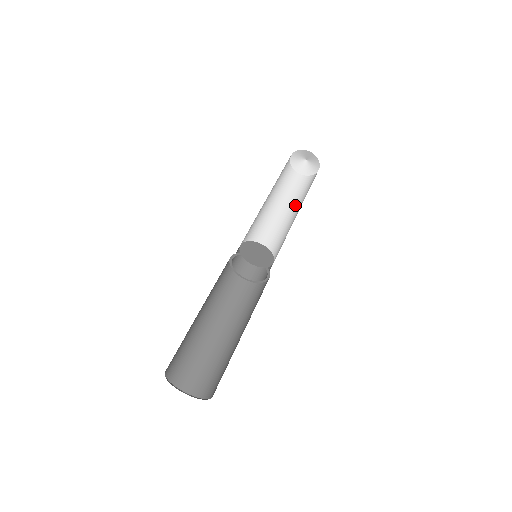
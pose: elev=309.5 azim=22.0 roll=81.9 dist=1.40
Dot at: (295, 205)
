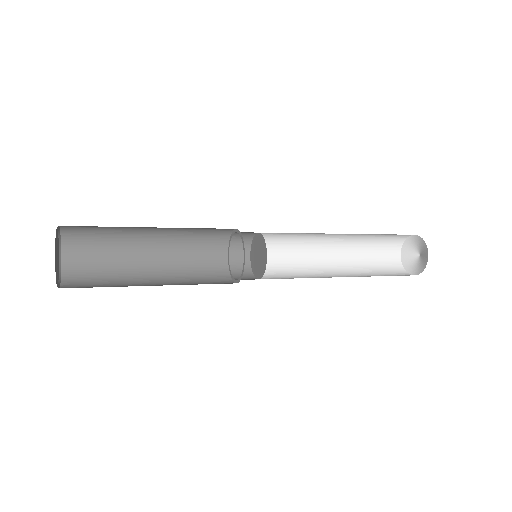
Dot at: occluded
